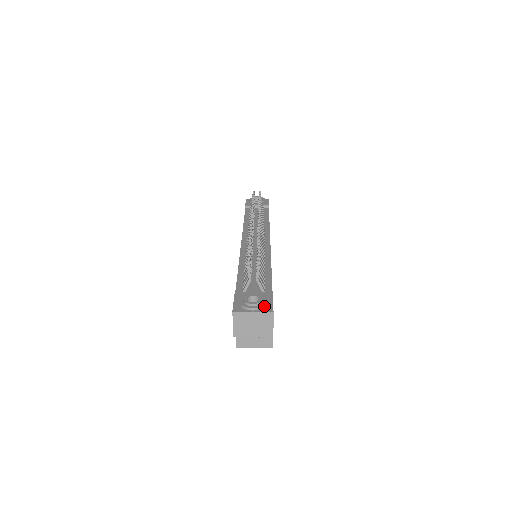
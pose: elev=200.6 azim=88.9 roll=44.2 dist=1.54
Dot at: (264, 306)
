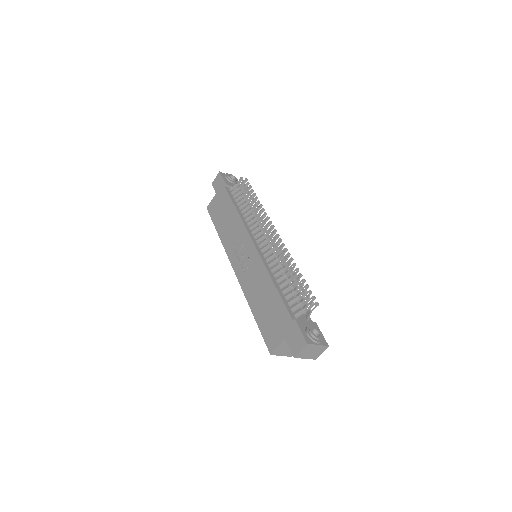
Dot at: (323, 340)
